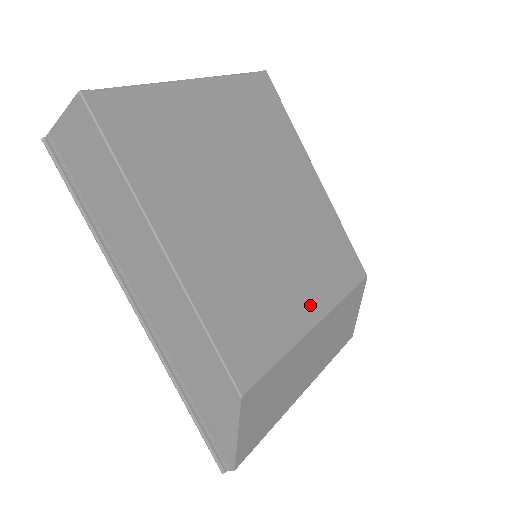
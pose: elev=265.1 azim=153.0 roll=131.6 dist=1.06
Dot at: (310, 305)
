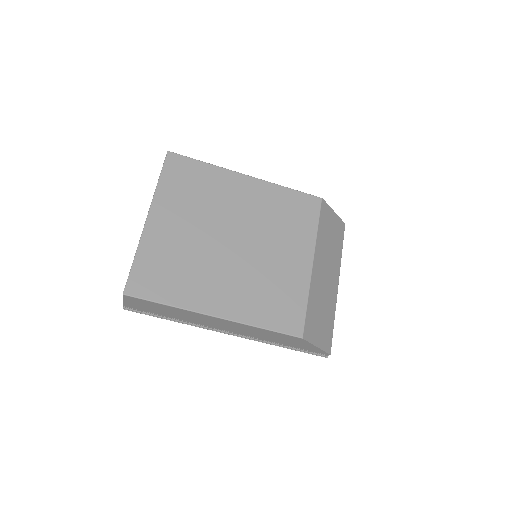
Dot at: (302, 258)
